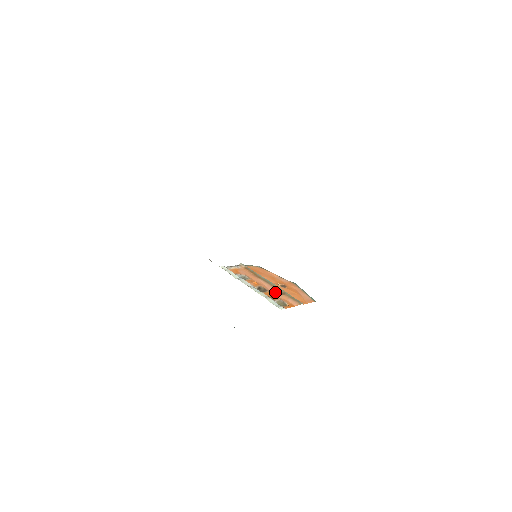
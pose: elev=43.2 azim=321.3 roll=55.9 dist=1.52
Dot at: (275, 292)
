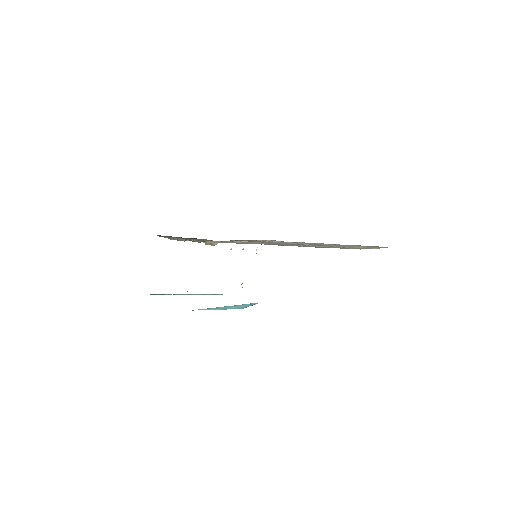
Dot at: occluded
